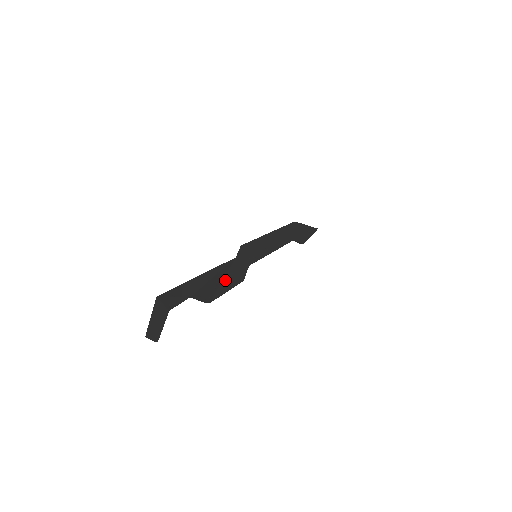
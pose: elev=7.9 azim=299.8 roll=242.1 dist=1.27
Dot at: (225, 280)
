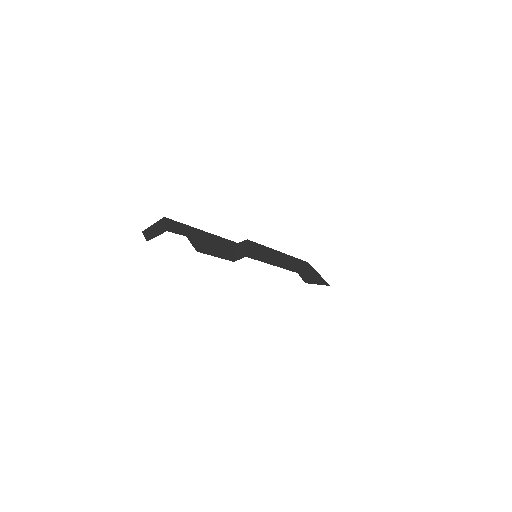
Dot at: (220, 249)
